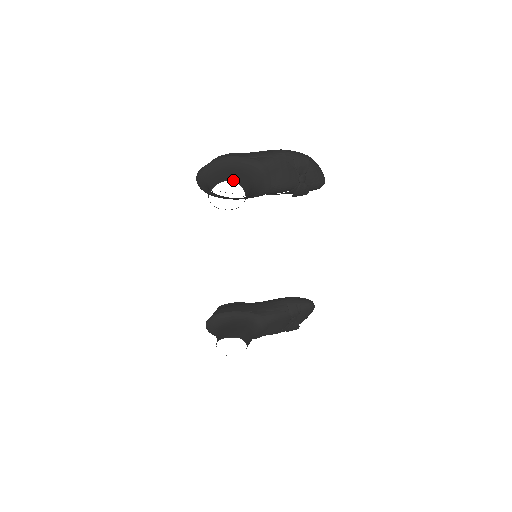
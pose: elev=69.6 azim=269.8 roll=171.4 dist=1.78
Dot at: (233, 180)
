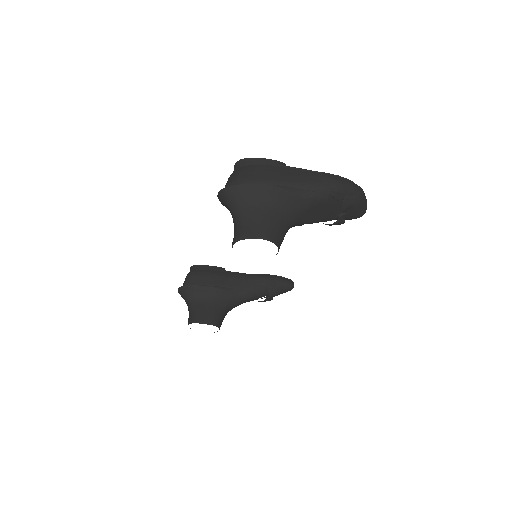
Dot at: (270, 238)
